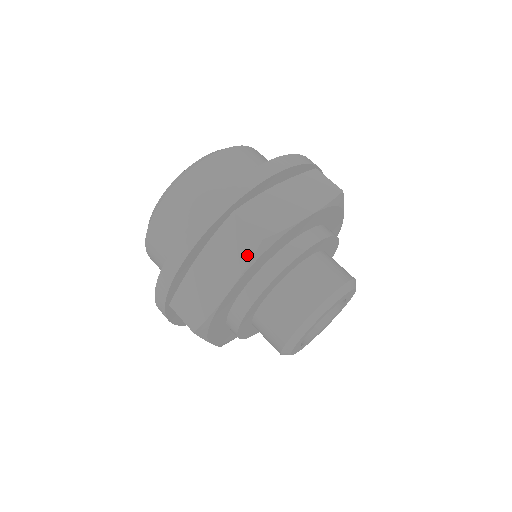
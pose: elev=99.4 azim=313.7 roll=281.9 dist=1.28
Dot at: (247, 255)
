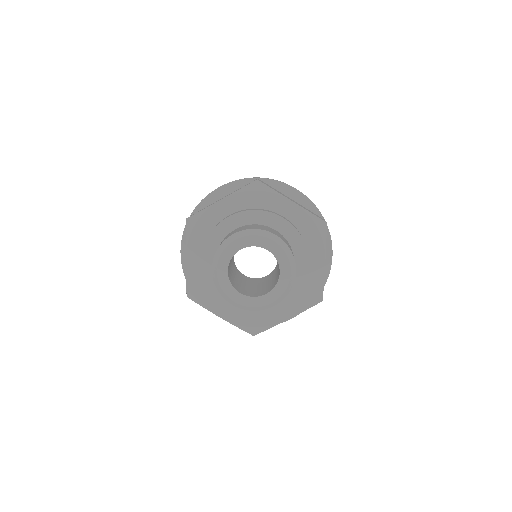
Dot at: (245, 186)
